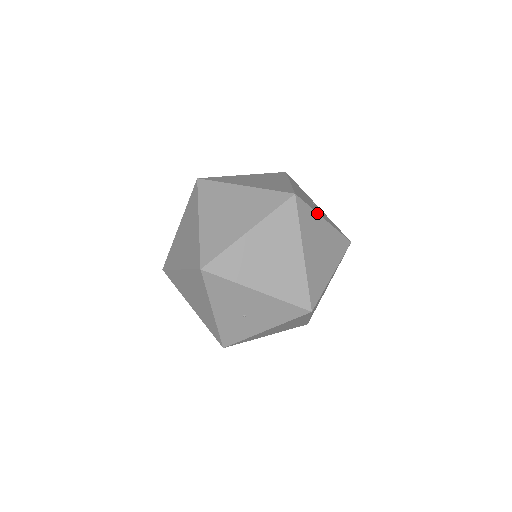
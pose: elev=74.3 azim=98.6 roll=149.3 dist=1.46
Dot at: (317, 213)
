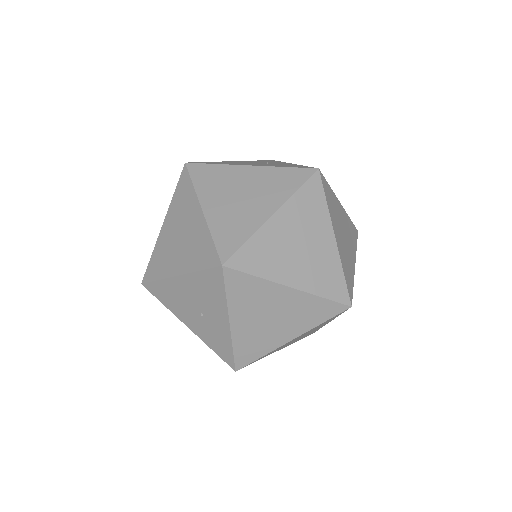
Dot at: (230, 165)
